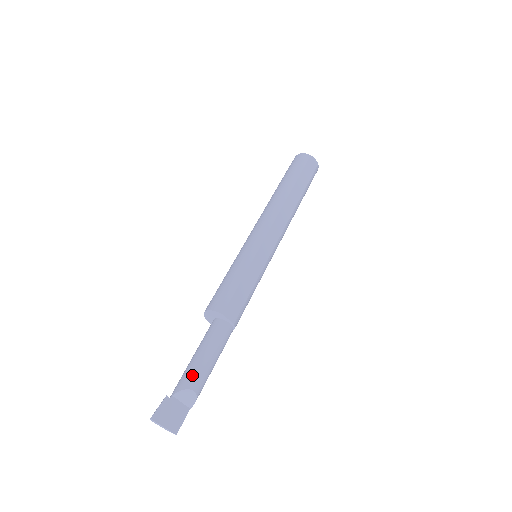
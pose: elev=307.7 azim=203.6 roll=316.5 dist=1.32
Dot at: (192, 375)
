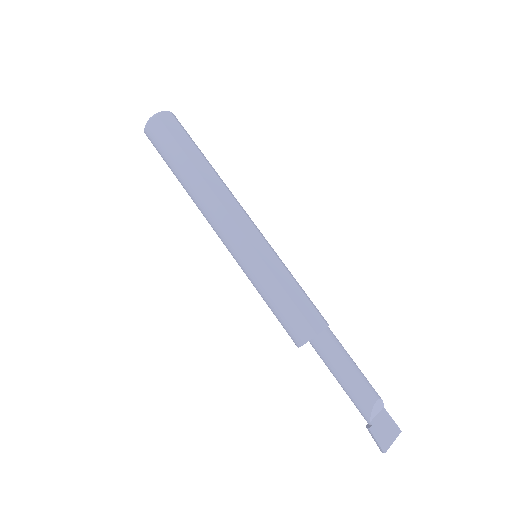
Dot at: (361, 395)
